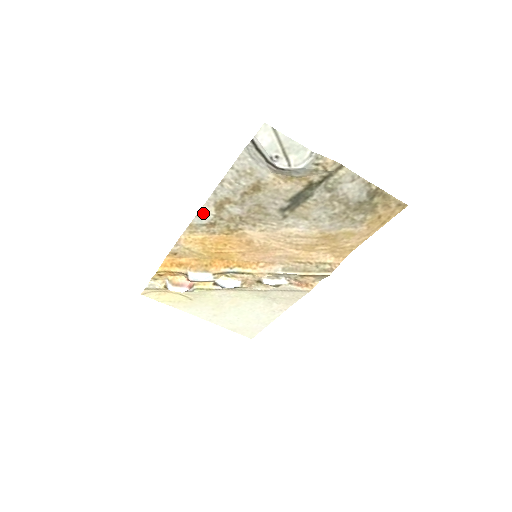
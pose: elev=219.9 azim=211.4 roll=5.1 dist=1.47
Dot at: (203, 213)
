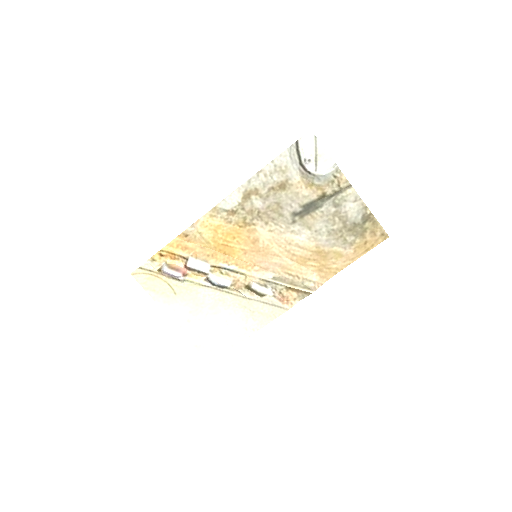
Dot at: (231, 198)
